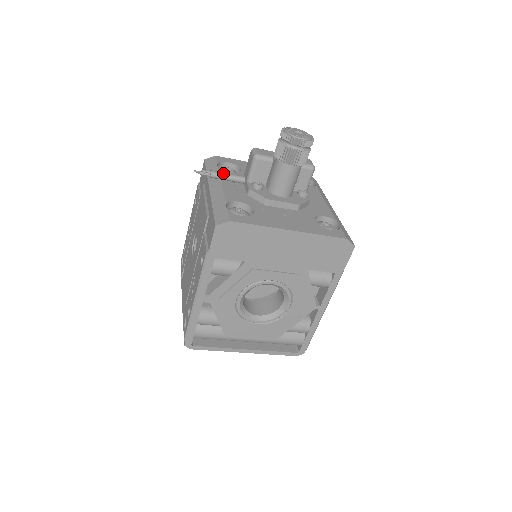
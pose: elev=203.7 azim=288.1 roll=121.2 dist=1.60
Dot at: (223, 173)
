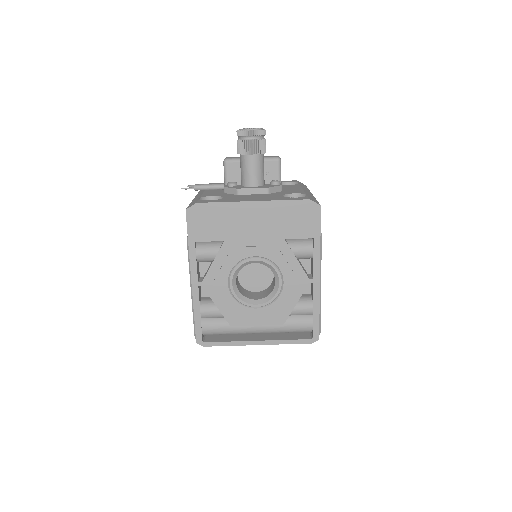
Dot at: (205, 184)
